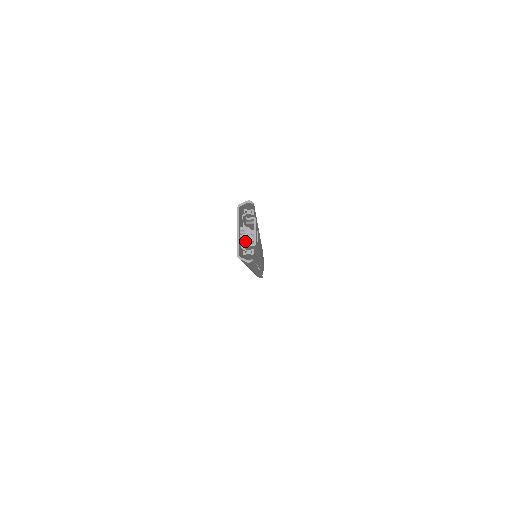
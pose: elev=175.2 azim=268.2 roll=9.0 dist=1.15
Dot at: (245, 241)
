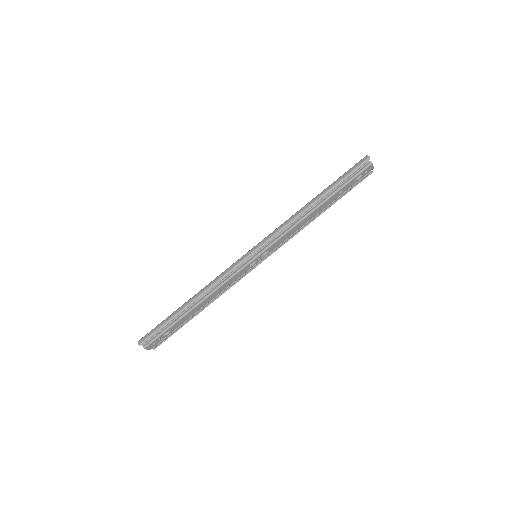
Dot at: occluded
